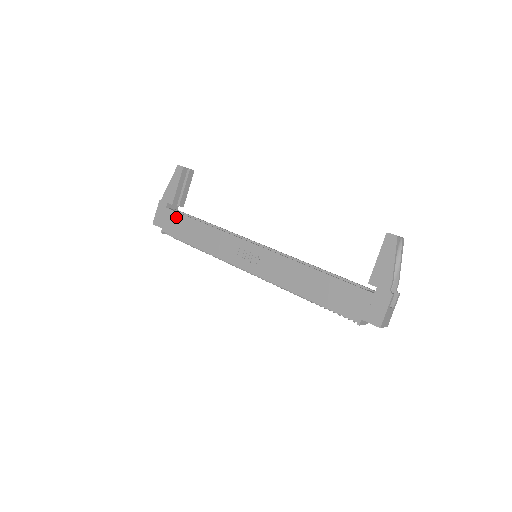
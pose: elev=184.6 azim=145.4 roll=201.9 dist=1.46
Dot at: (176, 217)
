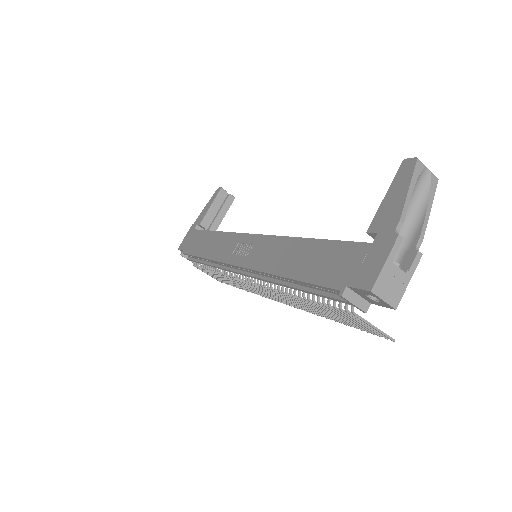
Dot at: (198, 235)
